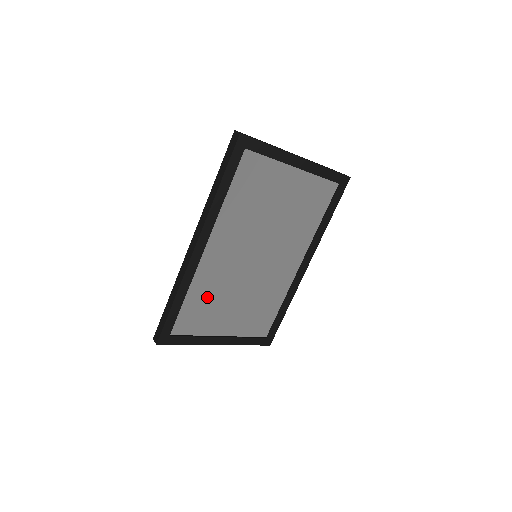
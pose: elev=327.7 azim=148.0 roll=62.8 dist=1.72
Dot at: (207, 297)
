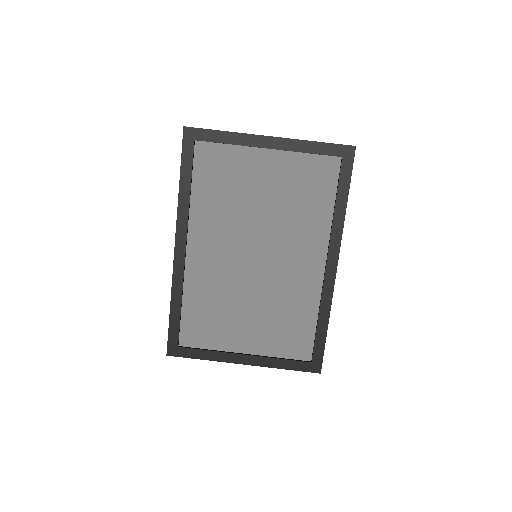
Dot at: (209, 304)
